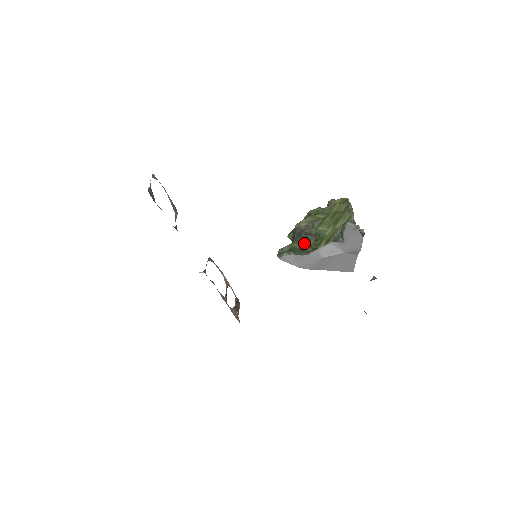
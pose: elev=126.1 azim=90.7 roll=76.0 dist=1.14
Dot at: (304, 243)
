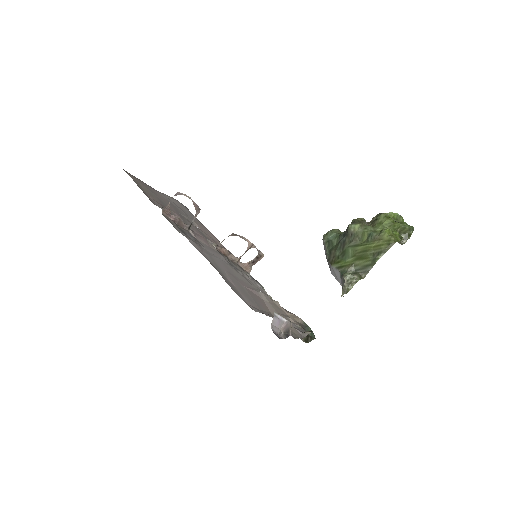
Dot at: (336, 248)
